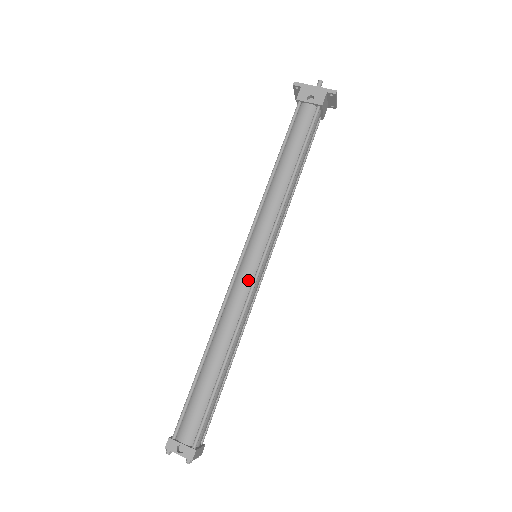
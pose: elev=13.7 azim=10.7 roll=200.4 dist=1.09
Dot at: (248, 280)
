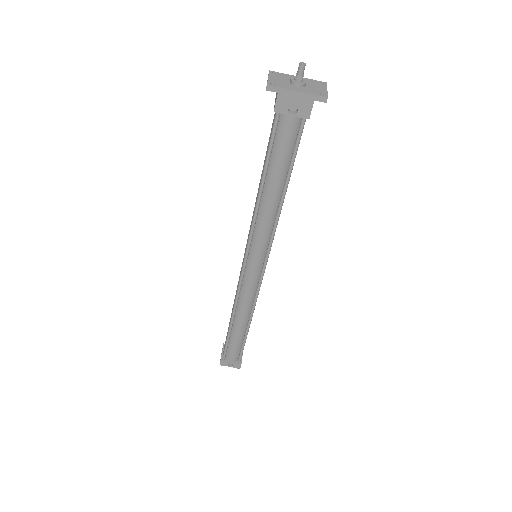
Dot at: (254, 282)
